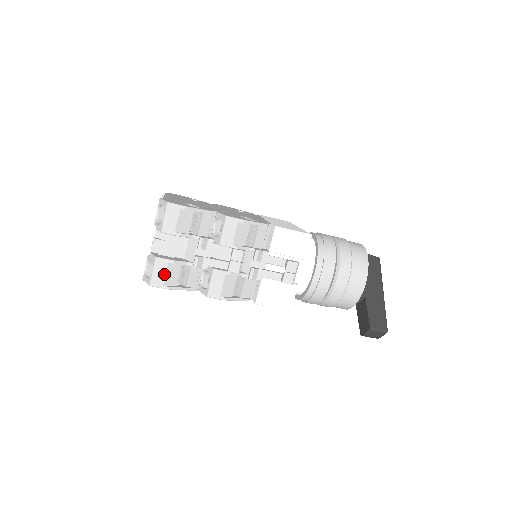
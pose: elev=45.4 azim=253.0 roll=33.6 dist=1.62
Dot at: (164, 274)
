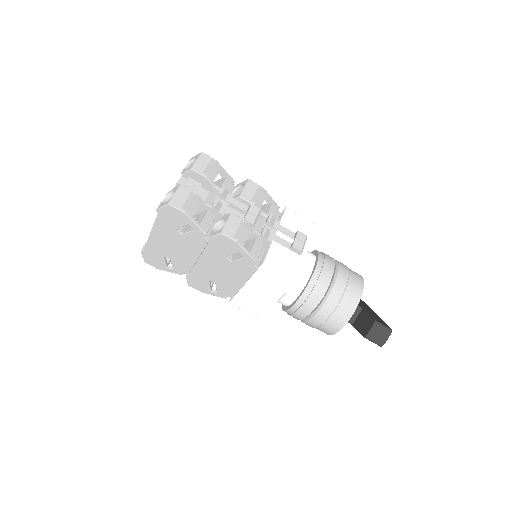
Dot at: (185, 199)
